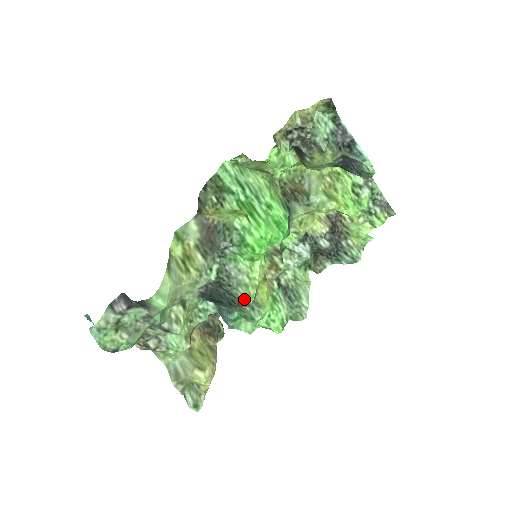
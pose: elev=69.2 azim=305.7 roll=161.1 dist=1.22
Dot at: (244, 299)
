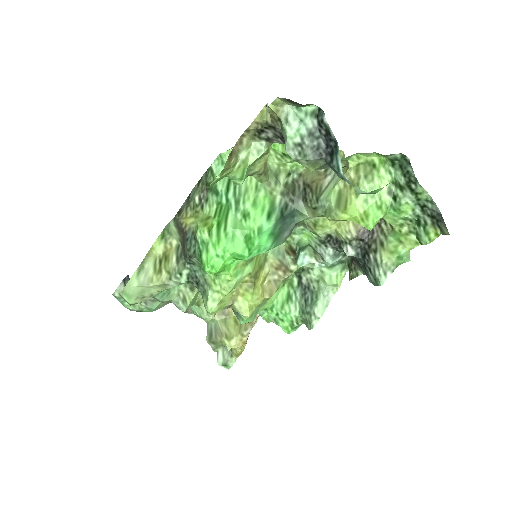
Dot at: (206, 309)
